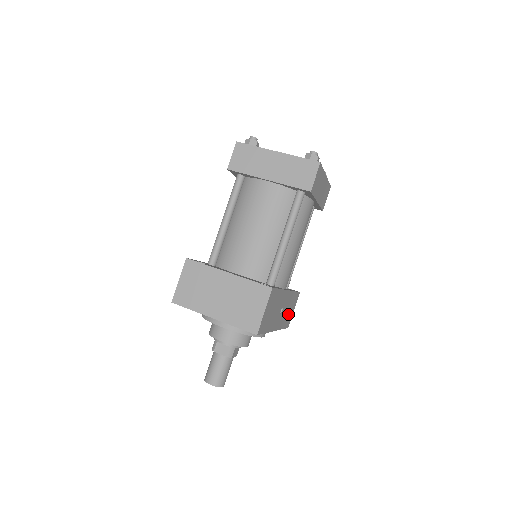
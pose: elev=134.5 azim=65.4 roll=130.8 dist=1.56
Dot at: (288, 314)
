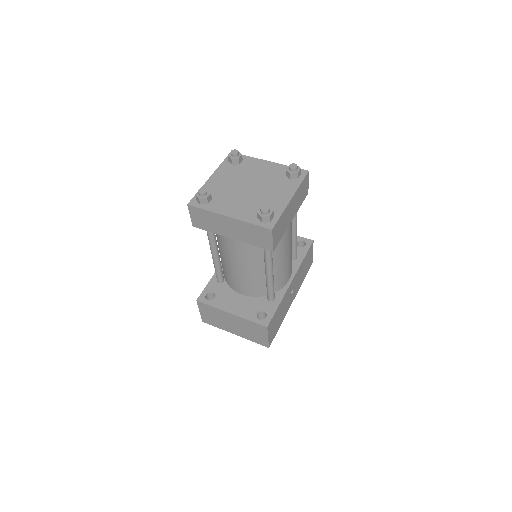
Dot at: (305, 268)
